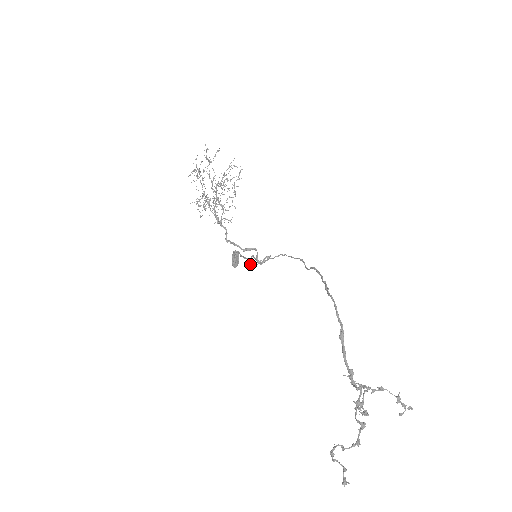
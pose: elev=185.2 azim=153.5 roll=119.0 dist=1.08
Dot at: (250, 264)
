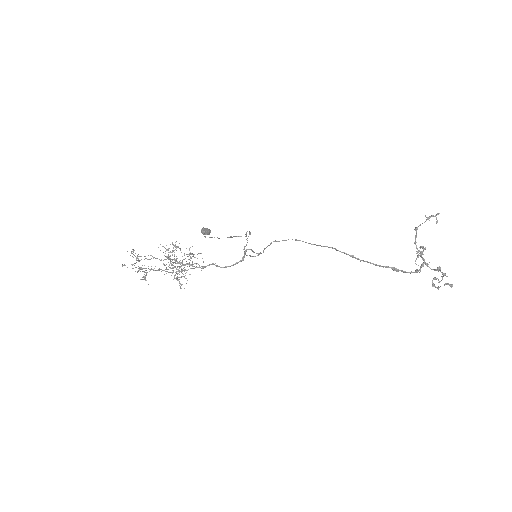
Dot at: occluded
